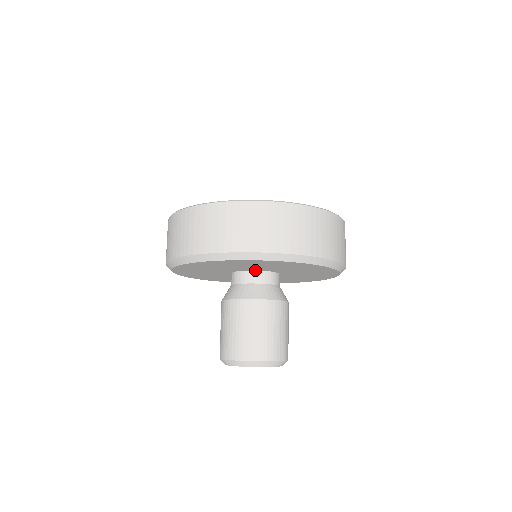
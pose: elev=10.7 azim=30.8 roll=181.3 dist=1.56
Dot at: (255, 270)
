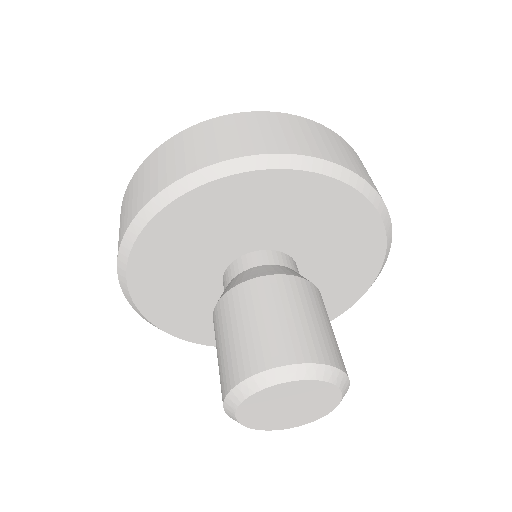
Dot at: (276, 250)
